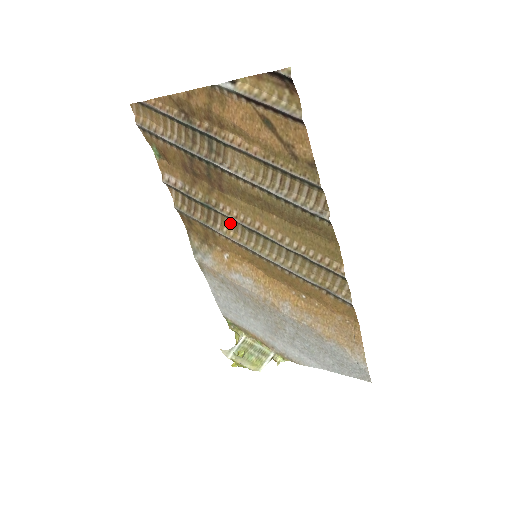
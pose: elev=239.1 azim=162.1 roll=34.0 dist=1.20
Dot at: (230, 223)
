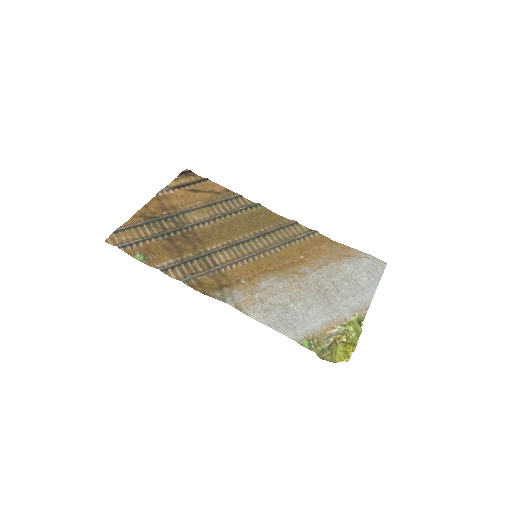
Dot at: (223, 254)
